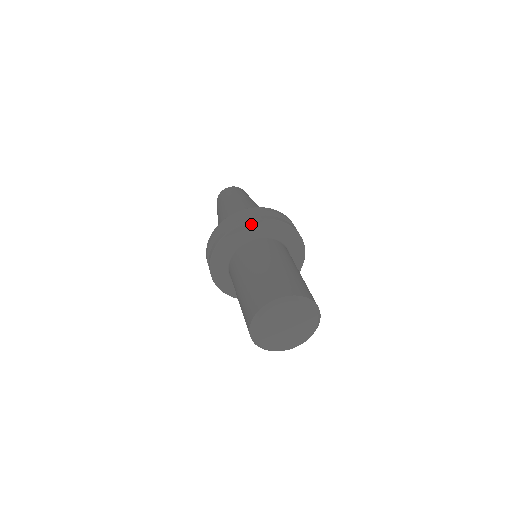
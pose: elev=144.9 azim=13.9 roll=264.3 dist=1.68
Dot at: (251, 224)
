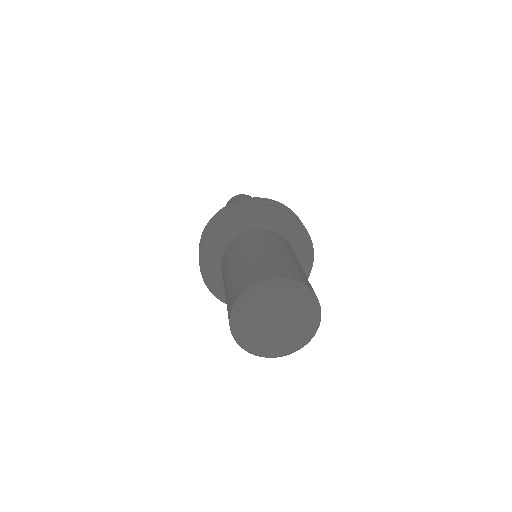
Dot at: (219, 226)
